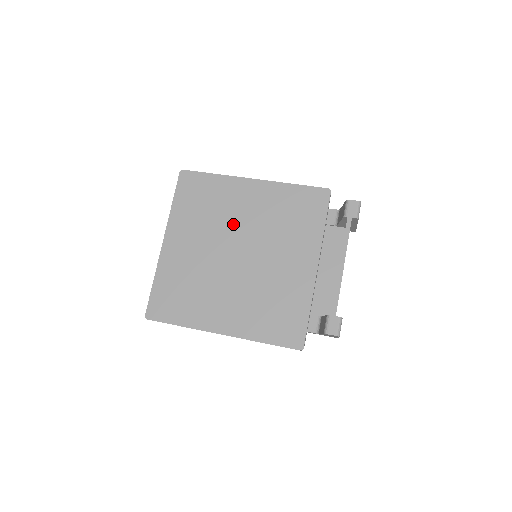
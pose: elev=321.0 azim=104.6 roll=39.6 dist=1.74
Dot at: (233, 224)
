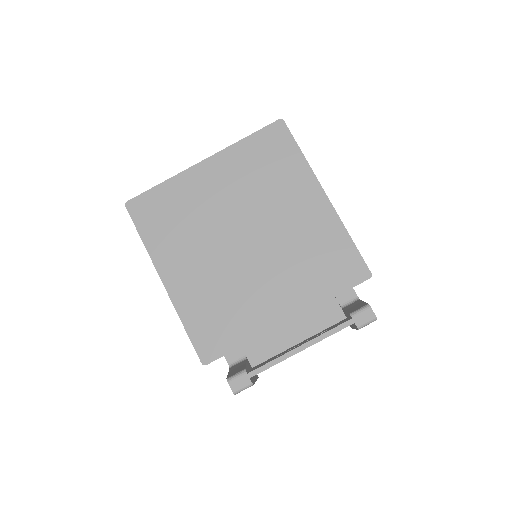
Dot at: (268, 211)
